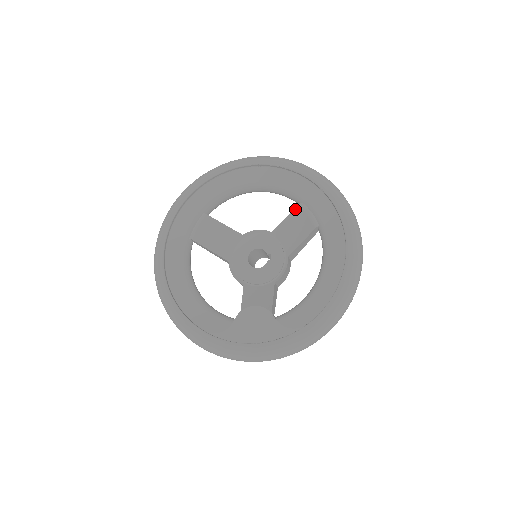
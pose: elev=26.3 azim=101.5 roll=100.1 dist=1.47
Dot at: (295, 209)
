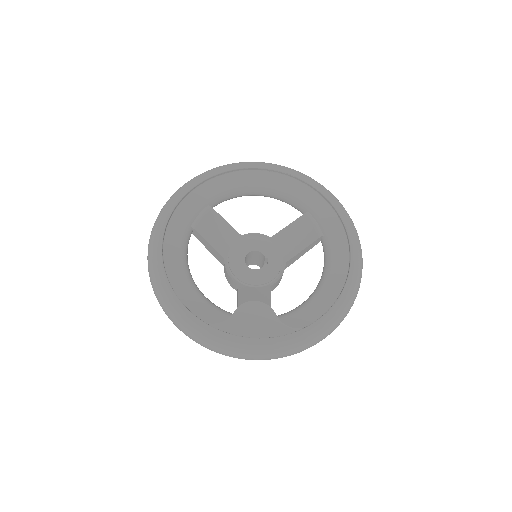
Dot at: (300, 217)
